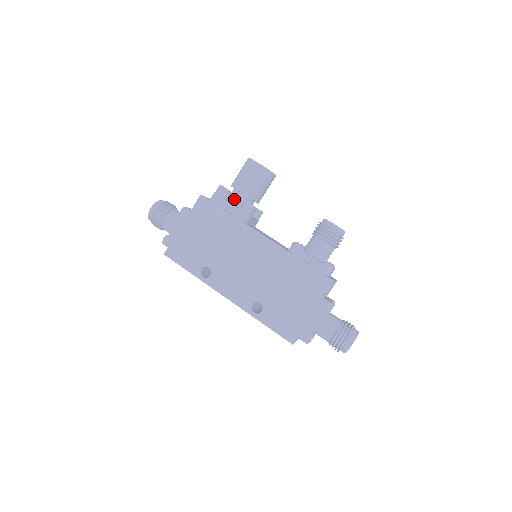
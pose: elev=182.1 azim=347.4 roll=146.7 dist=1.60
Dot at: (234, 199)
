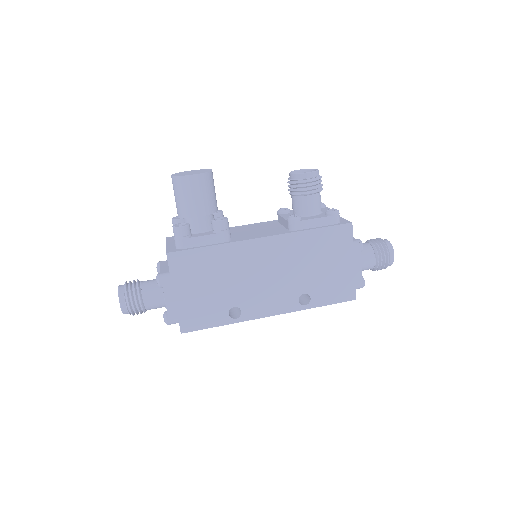
Dot at: (197, 227)
